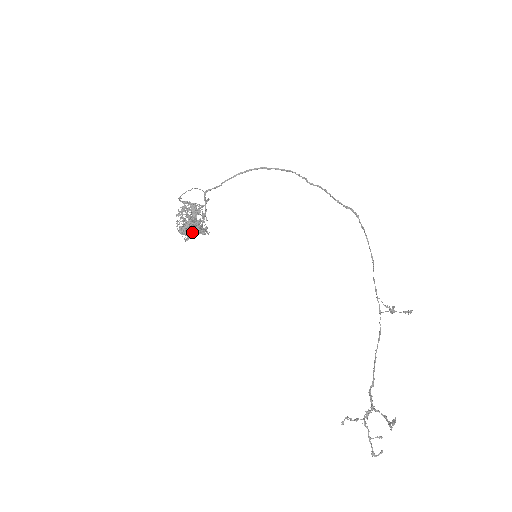
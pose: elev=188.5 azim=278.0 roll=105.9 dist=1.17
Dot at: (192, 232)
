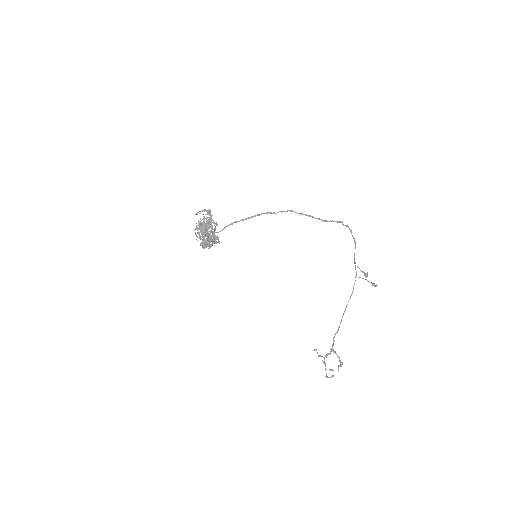
Dot at: occluded
